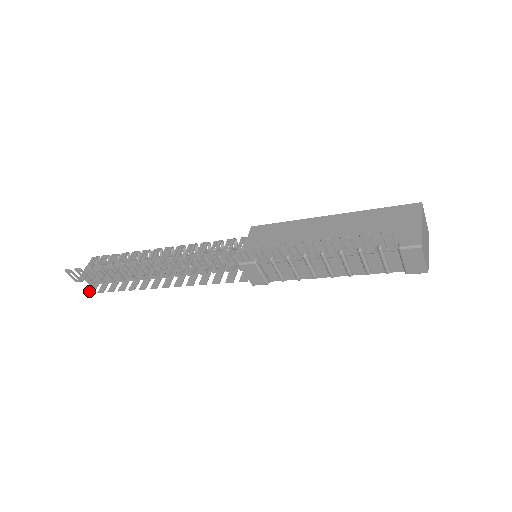
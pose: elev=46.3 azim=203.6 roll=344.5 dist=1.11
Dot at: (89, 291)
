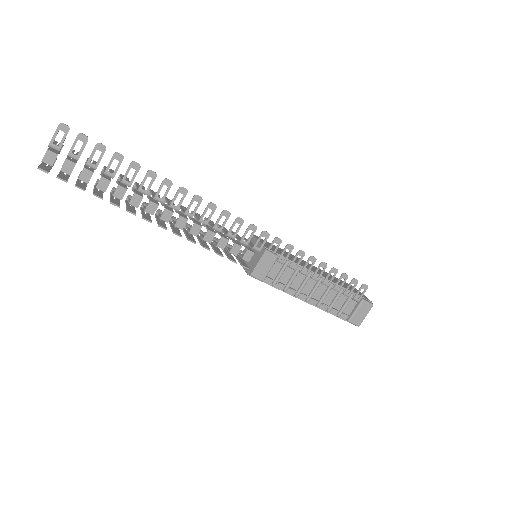
Dot at: (40, 166)
